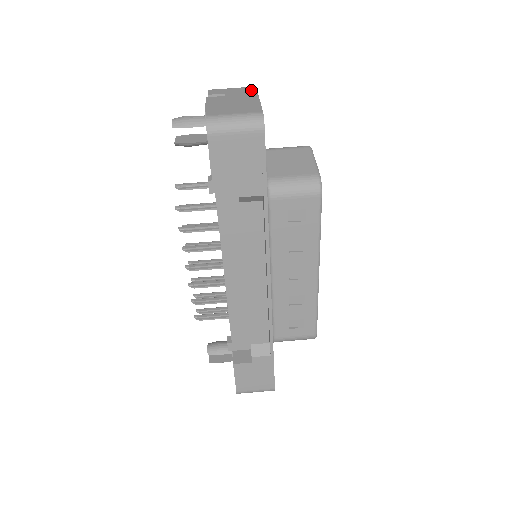
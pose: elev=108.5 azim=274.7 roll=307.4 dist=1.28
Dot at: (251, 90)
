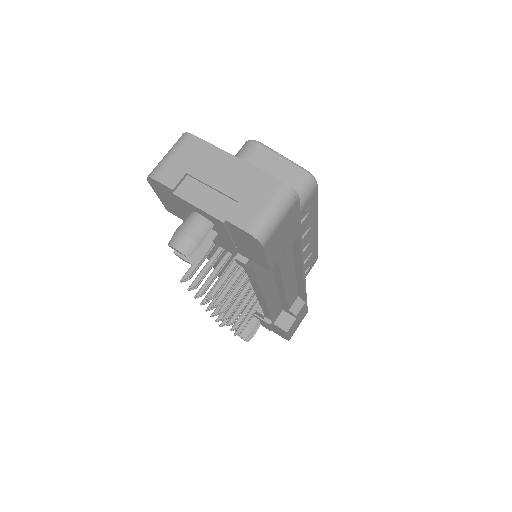
Dot at: (200, 146)
